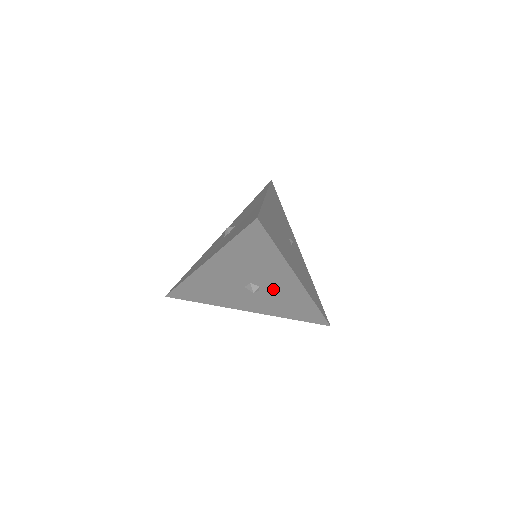
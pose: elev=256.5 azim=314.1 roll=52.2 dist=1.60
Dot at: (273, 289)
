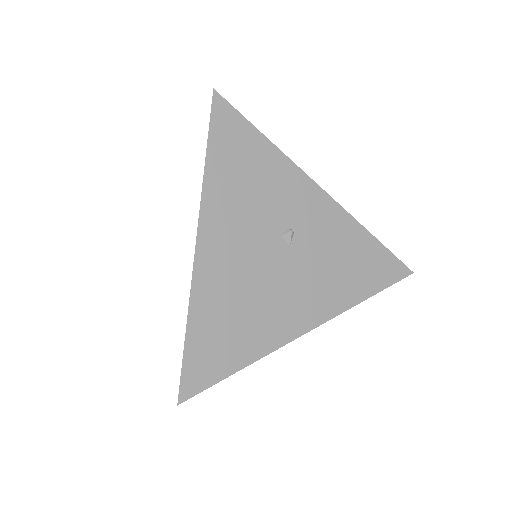
Dot at: occluded
